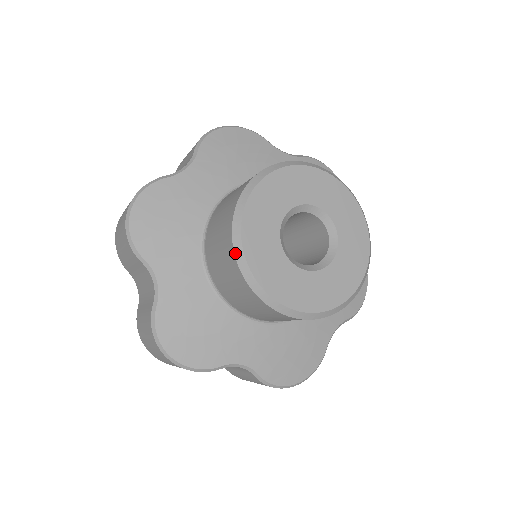
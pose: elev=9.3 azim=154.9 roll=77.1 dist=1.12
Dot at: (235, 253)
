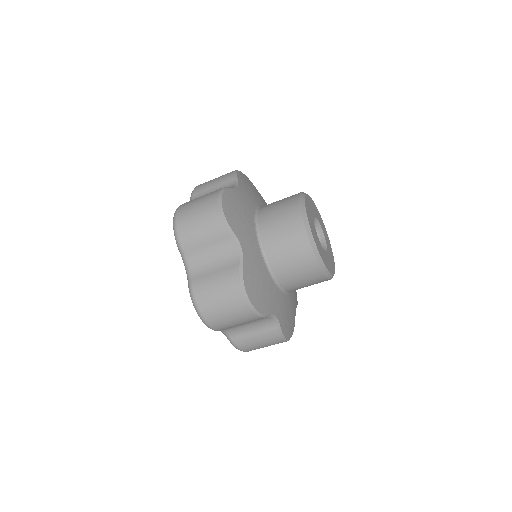
Dot at: (306, 230)
